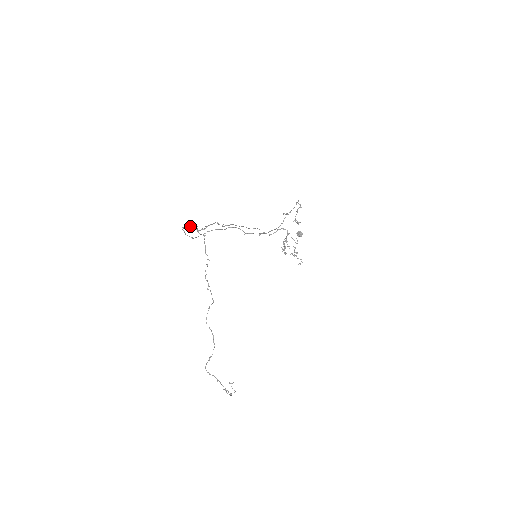
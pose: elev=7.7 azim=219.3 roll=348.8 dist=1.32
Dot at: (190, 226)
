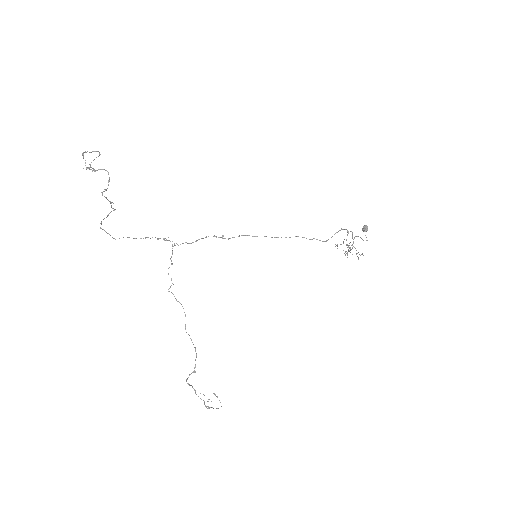
Dot at: occluded
